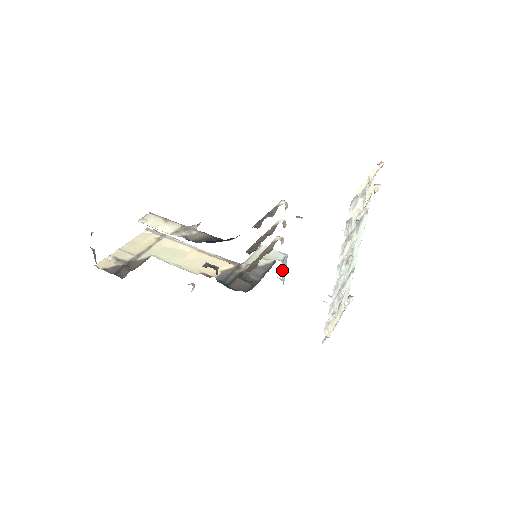
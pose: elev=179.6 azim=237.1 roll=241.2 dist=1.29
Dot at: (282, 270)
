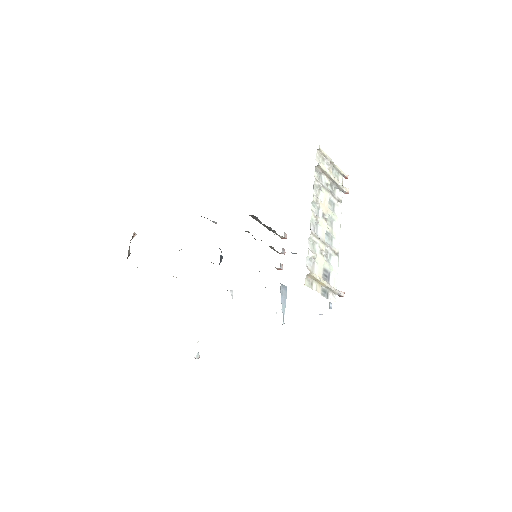
Dot at: (281, 298)
